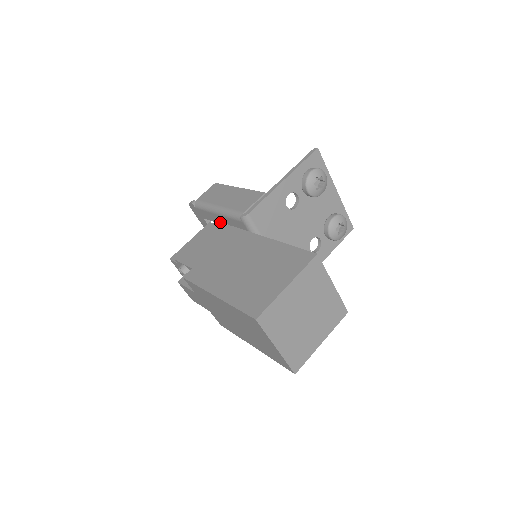
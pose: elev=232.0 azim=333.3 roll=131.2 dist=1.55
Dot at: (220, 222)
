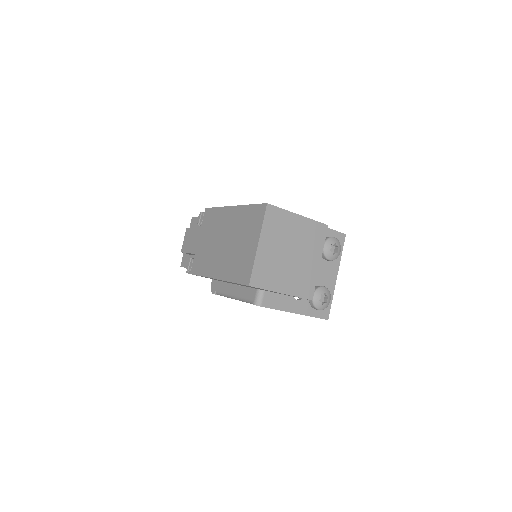
Dot at: occluded
